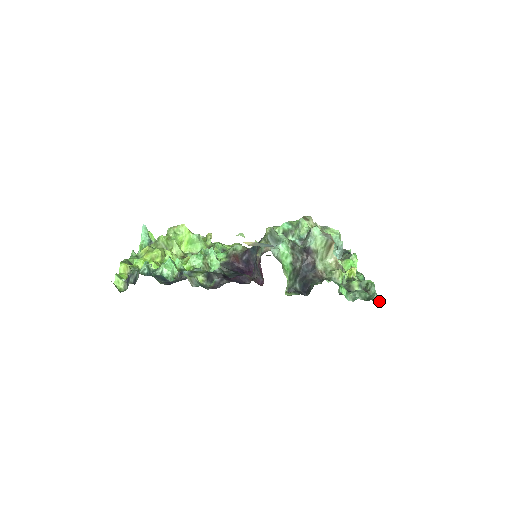
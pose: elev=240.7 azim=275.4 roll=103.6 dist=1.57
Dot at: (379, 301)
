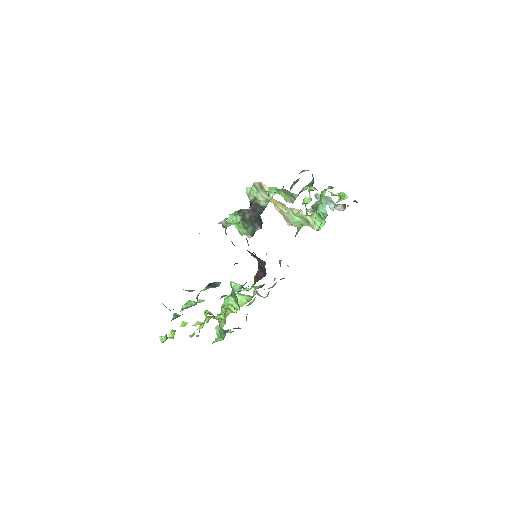
Dot at: (307, 170)
